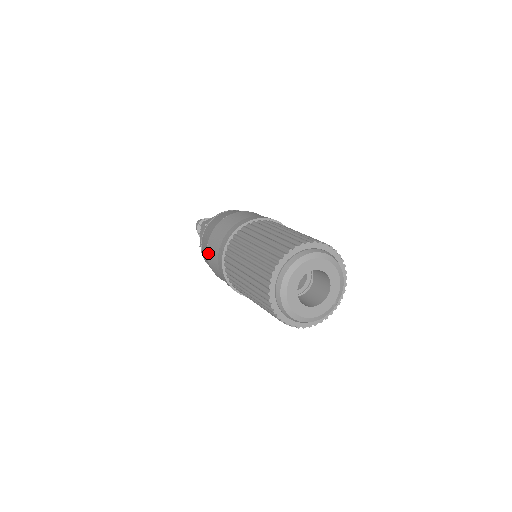
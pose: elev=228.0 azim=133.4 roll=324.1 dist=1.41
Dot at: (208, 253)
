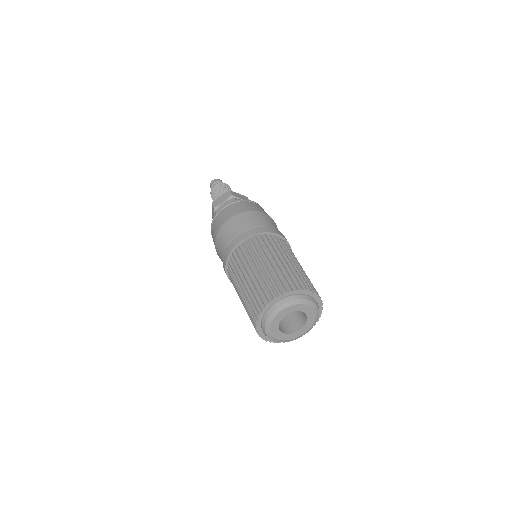
Dot at: (216, 251)
